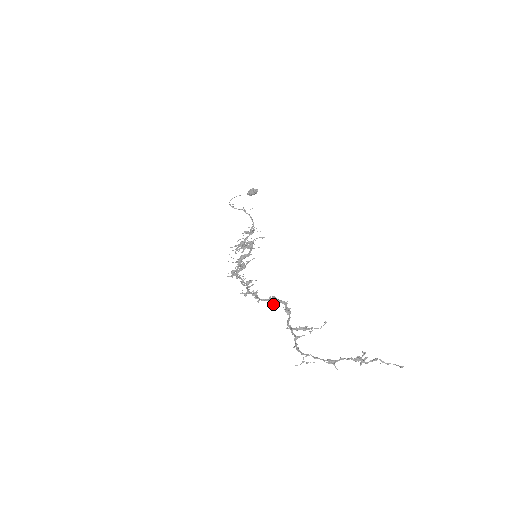
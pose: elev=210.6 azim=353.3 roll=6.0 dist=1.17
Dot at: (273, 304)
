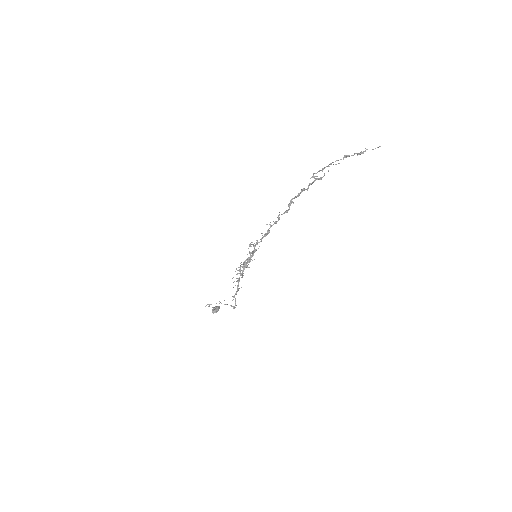
Dot at: occluded
